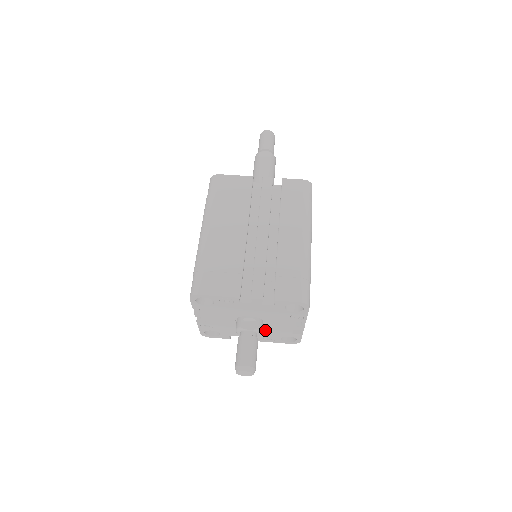
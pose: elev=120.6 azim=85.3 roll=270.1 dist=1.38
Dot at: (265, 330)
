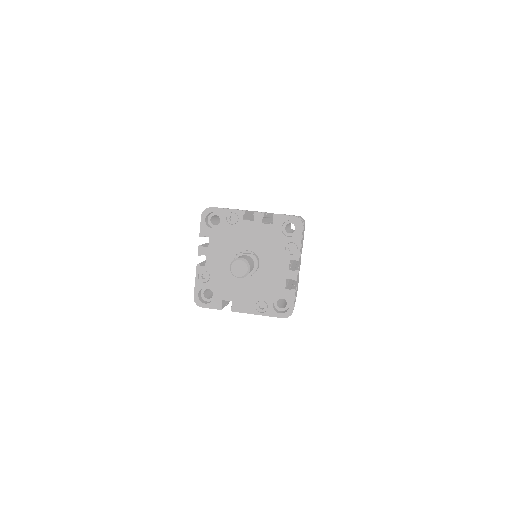
Dot at: (259, 283)
